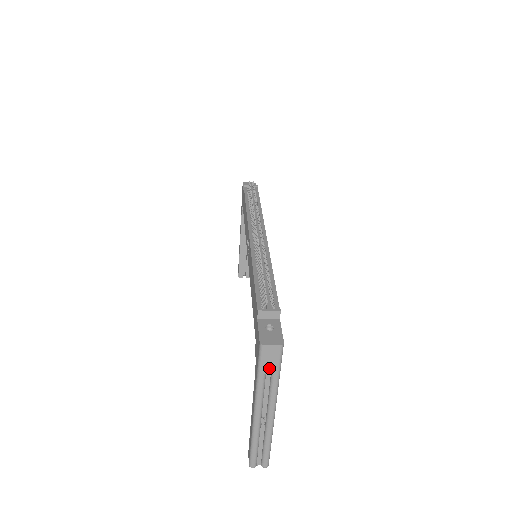
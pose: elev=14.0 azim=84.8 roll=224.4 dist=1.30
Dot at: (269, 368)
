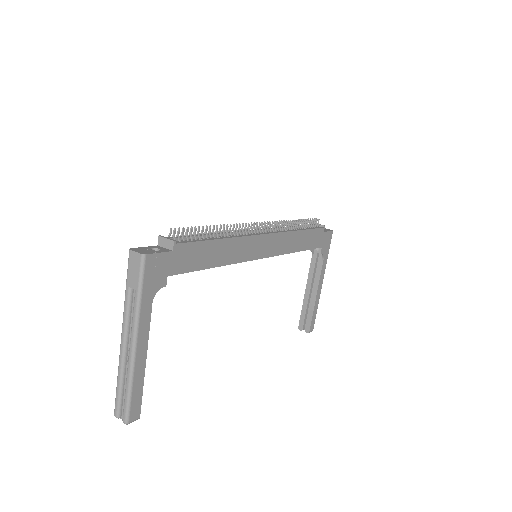
Dot at: (132, 281)
